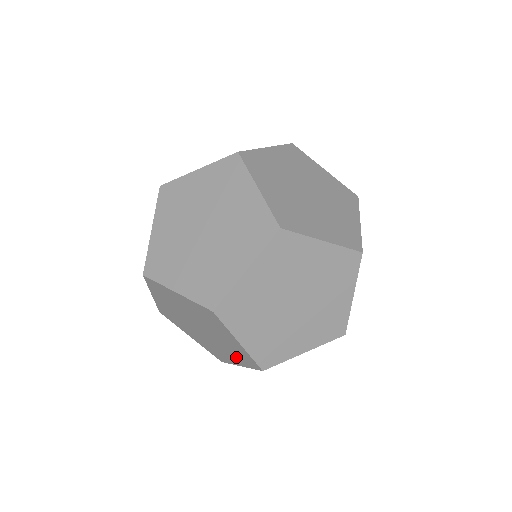
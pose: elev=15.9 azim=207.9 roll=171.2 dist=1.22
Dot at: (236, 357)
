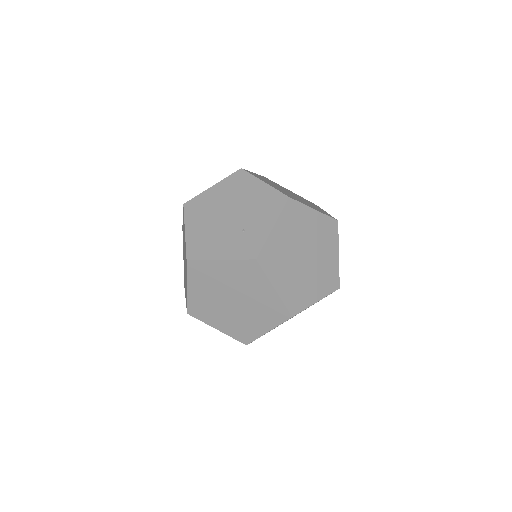
Dot at: occluded
